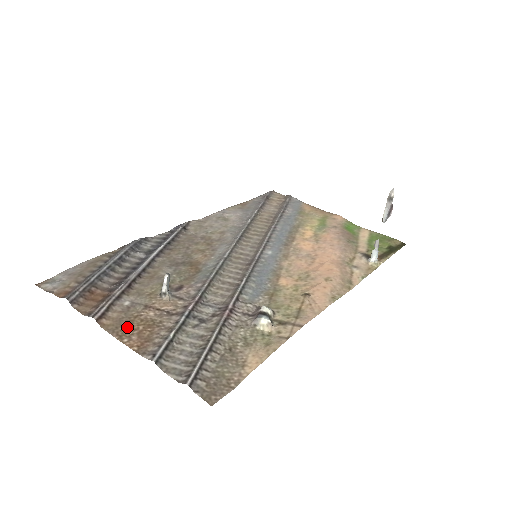
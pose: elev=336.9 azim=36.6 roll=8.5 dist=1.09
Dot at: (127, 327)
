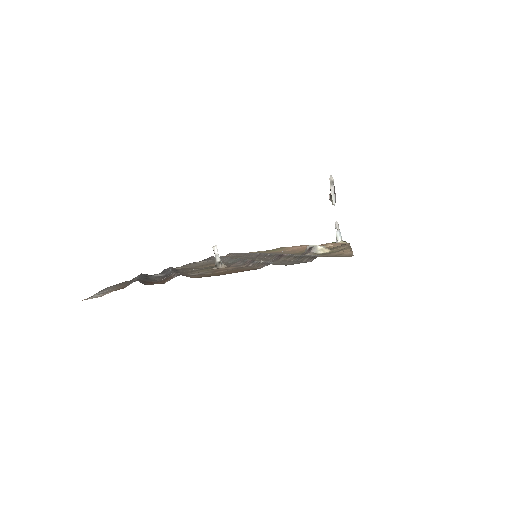
Dot at: (216, 274)
